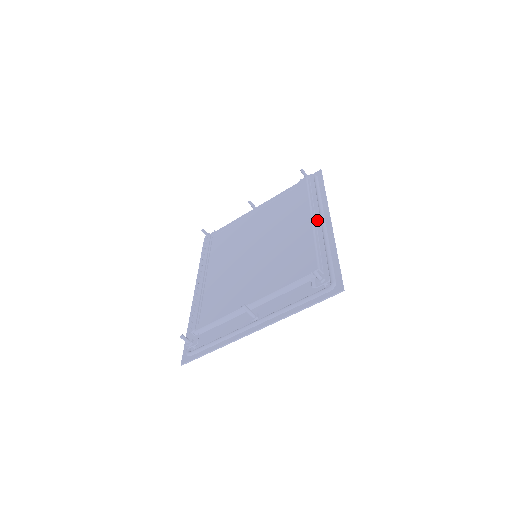
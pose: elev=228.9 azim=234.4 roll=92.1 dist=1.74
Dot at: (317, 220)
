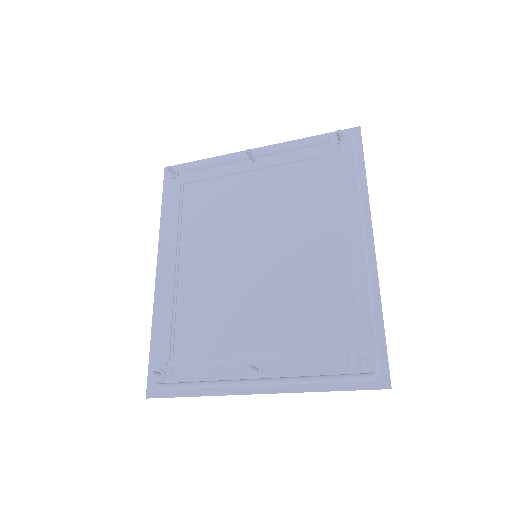
Dot at: (357, 242)
